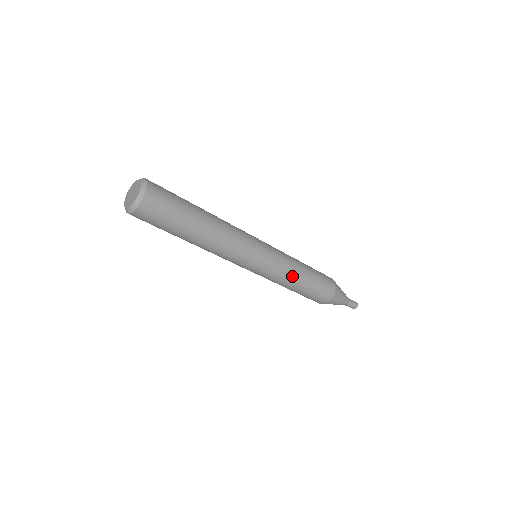
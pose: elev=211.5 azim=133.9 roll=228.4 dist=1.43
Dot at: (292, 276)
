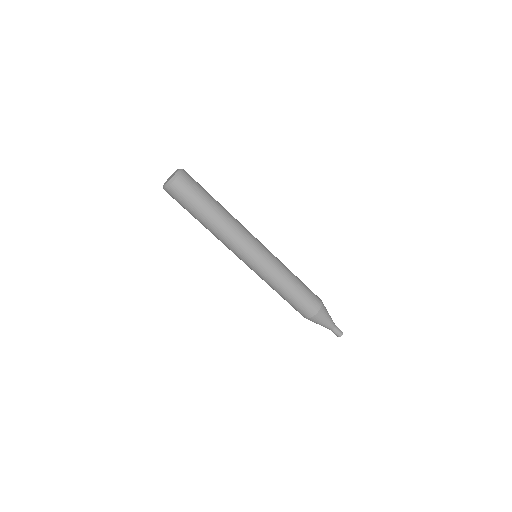
Dot at: (283, 279)
